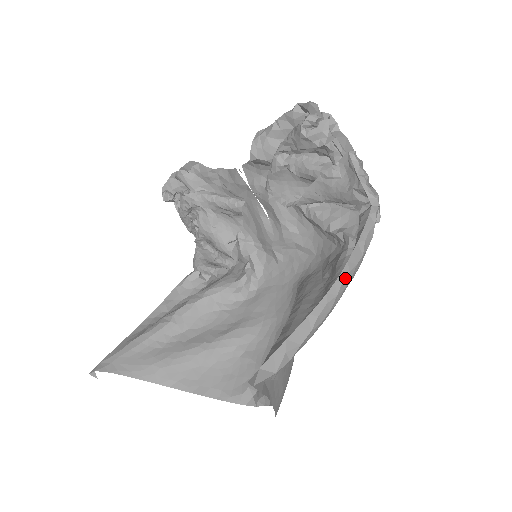
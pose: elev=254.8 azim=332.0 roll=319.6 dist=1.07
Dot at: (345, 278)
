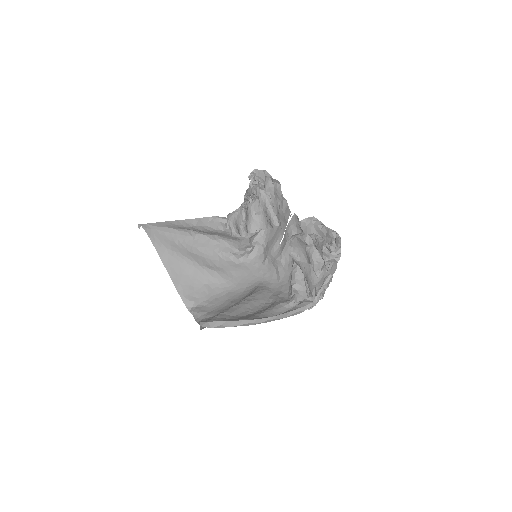
Dot at: (270, 320)
